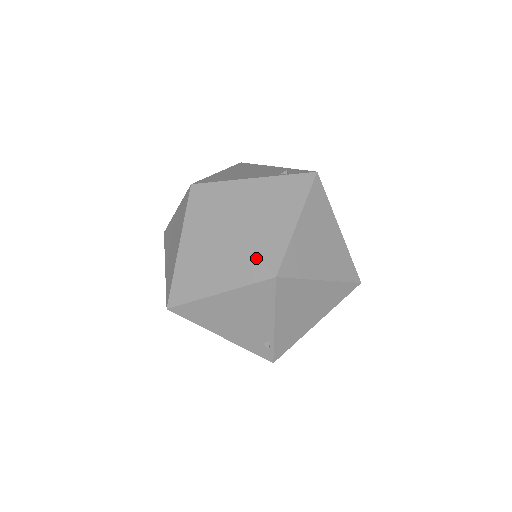
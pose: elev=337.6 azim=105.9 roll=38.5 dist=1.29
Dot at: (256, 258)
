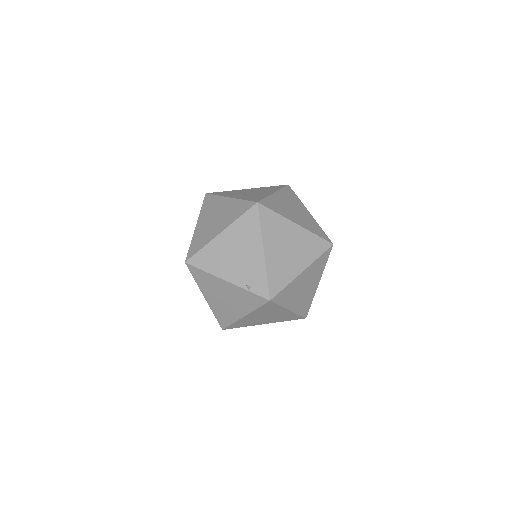
Dot at: (215, 317)
